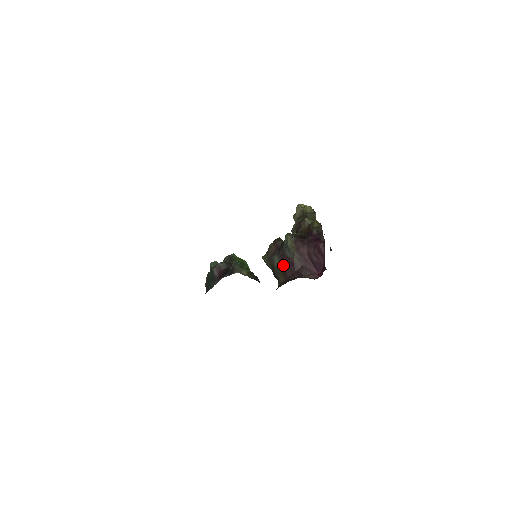
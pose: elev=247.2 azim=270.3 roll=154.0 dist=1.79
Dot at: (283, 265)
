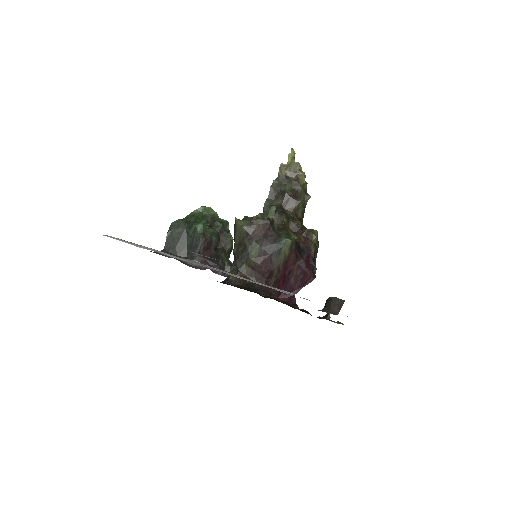
Dot at: (260, 262)
